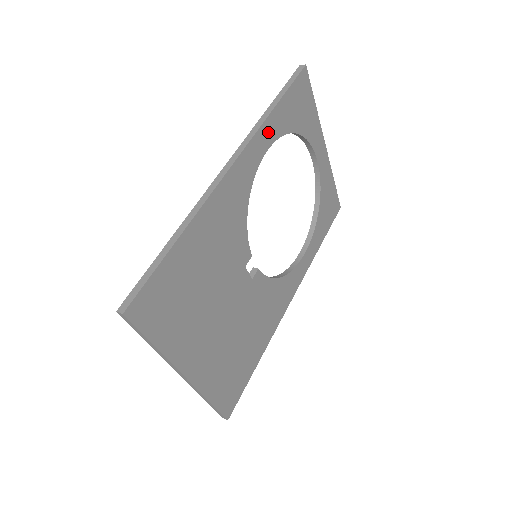
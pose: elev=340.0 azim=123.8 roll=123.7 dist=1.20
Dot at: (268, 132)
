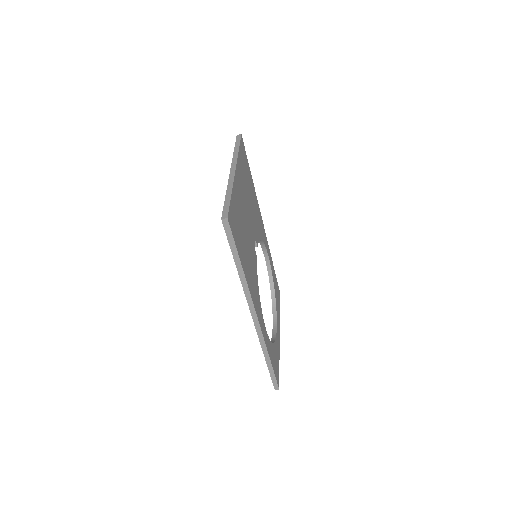
Dot at: (270, 258)
